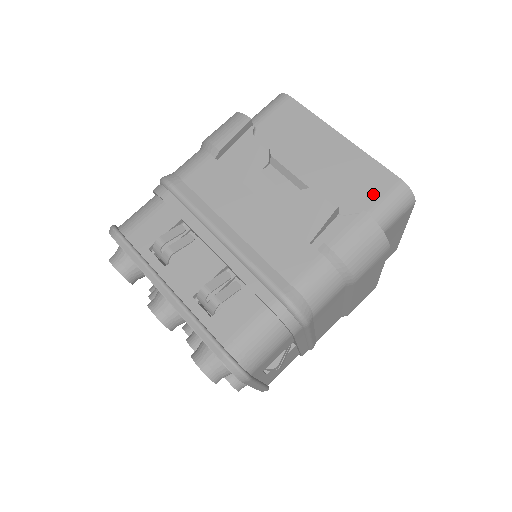
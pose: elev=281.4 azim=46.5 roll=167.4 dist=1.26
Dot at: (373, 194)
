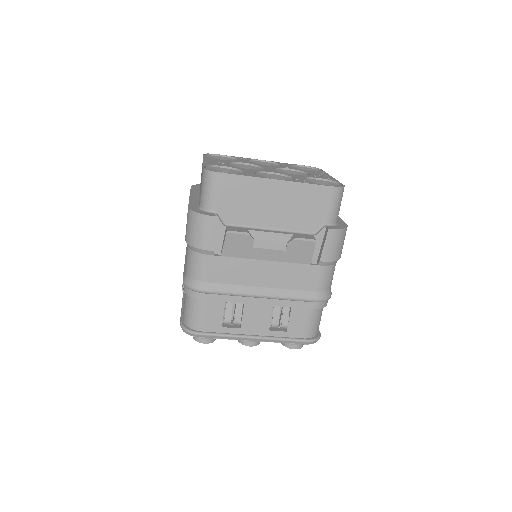
Dot at: (323, 208)
